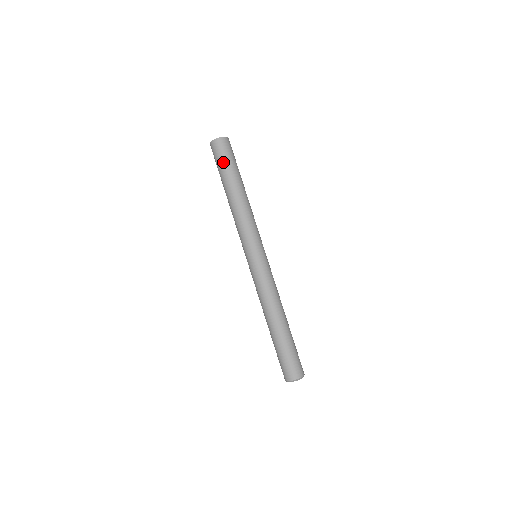
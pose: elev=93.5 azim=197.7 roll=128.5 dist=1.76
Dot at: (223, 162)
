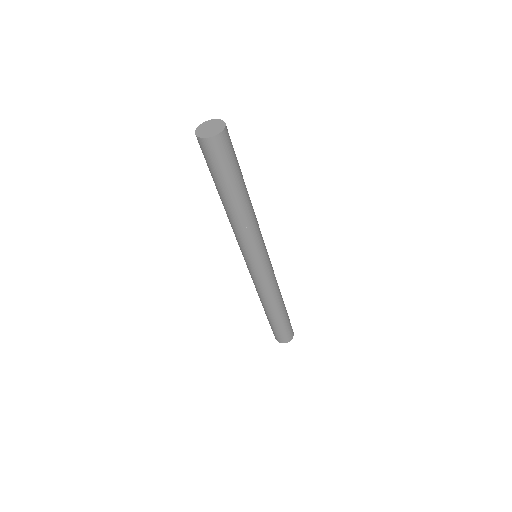
Dot at: (228, 167)
